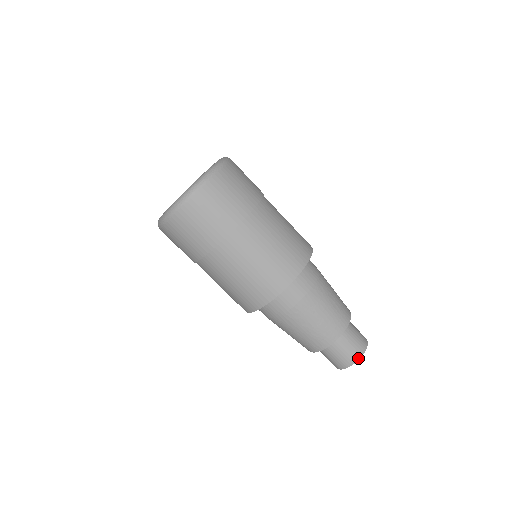
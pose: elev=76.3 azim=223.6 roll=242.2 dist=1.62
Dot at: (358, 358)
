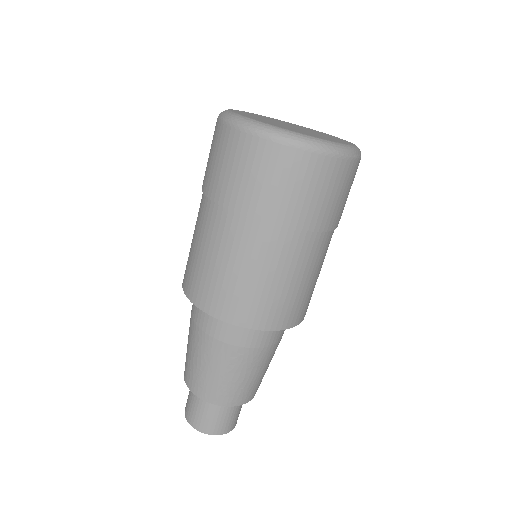
Dot at: (222, 433)
